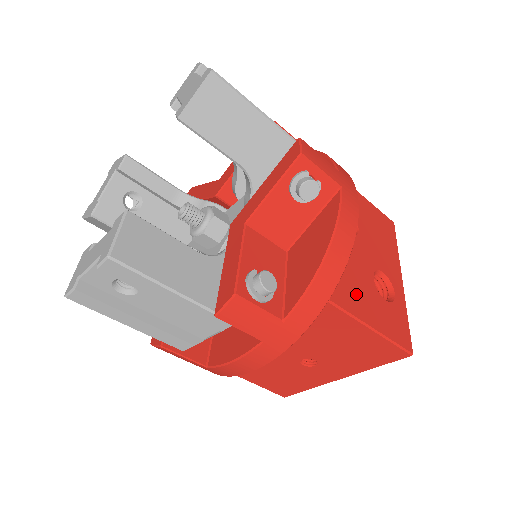
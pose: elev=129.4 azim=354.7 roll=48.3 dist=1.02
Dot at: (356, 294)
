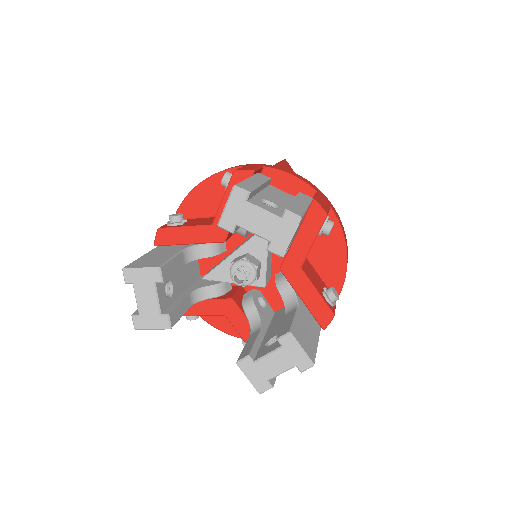
Dot at: occluded
